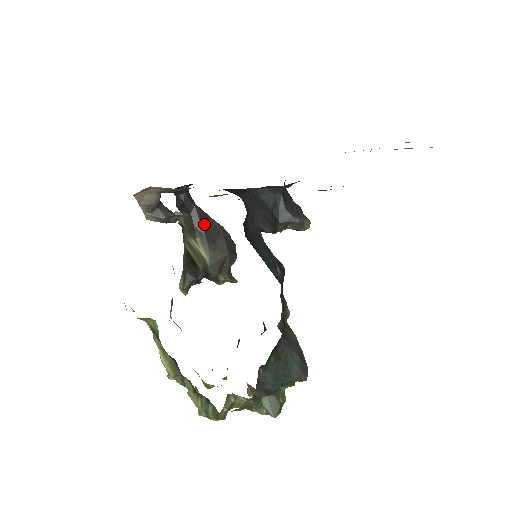
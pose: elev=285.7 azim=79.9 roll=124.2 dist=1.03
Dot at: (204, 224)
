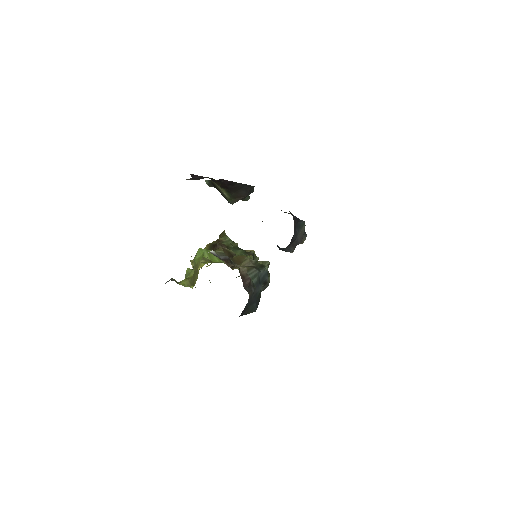
Dot at: (230, 186)
